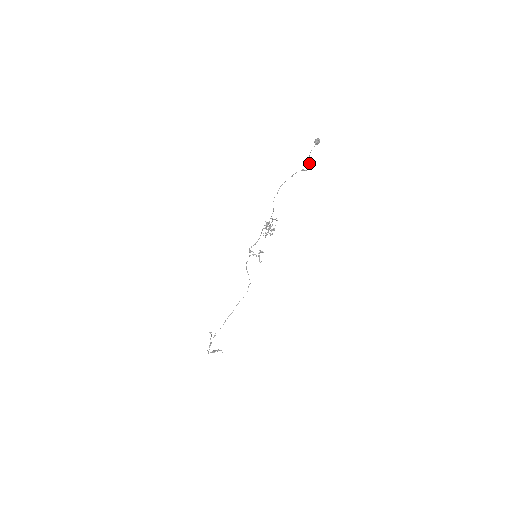
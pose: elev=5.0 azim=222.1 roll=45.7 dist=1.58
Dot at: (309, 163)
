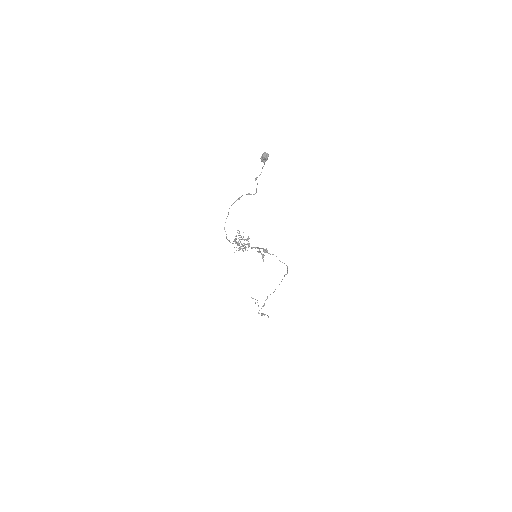
Dot at: occluded
